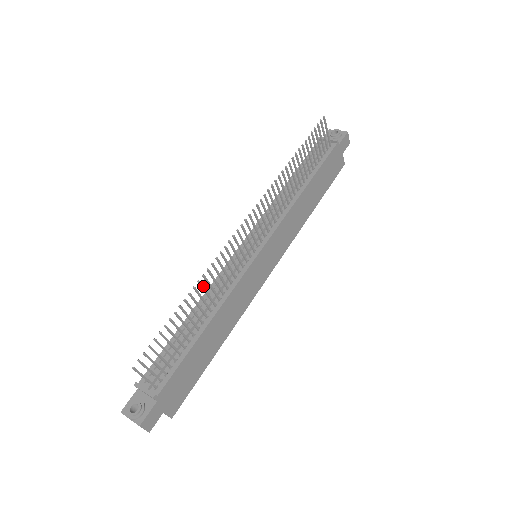
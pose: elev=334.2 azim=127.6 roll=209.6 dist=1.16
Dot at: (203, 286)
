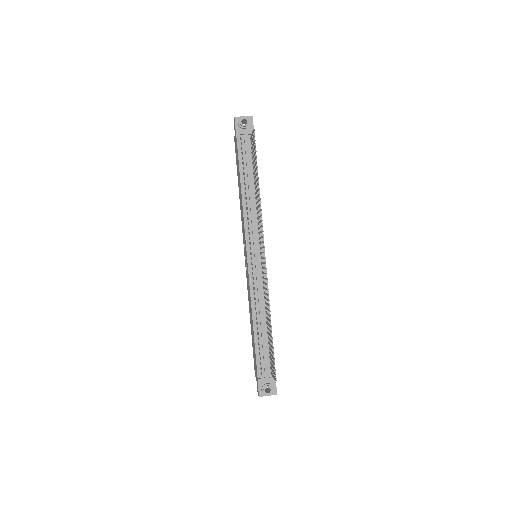
Dot at: (269, 310)
